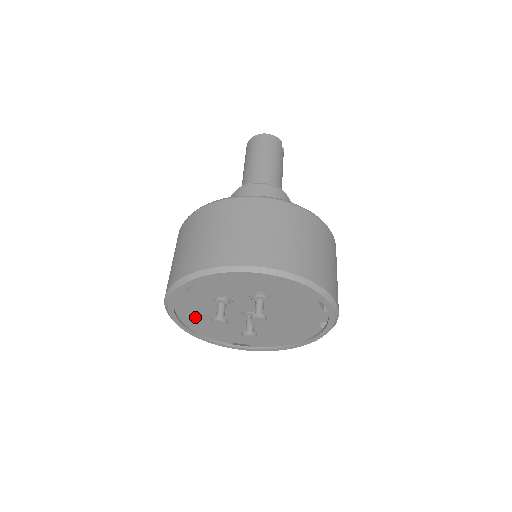
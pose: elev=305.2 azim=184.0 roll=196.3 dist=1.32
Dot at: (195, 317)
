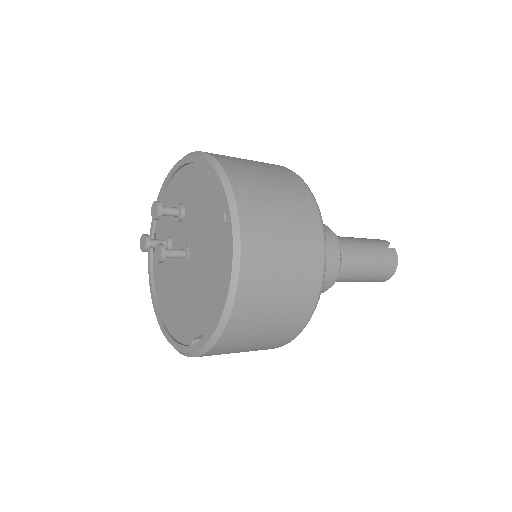
Dot at: (165, 296)
